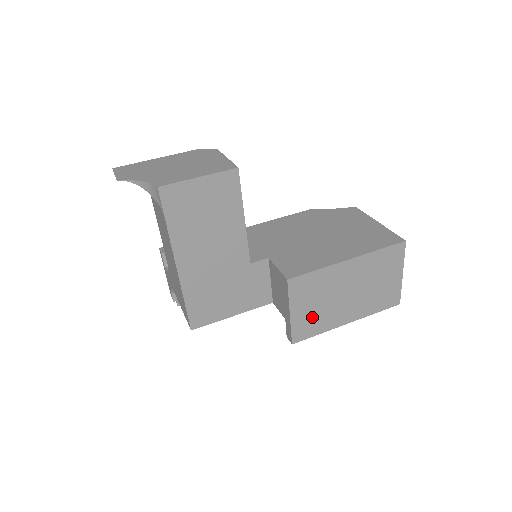
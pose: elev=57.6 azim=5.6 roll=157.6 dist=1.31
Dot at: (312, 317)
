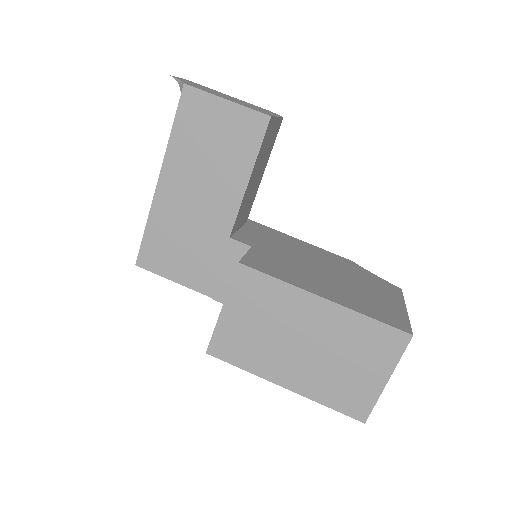
Dot at: (245, 338)
